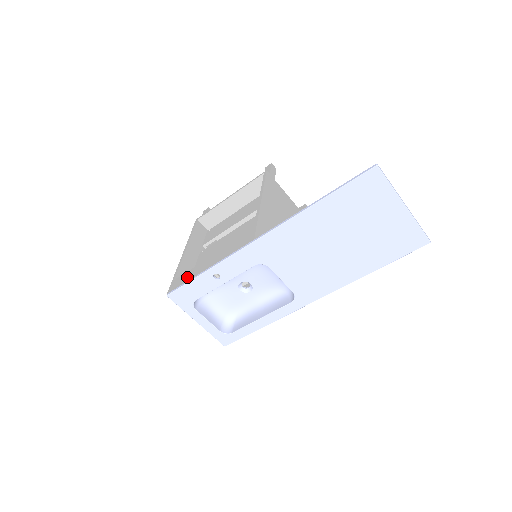
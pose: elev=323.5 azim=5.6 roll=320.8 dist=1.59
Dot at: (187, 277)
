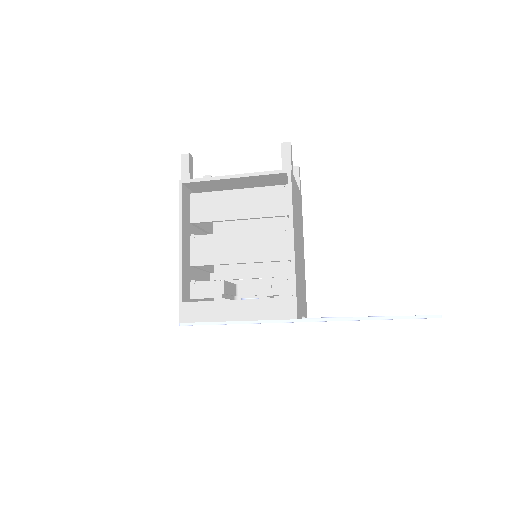
Dot at: (206, 314)
